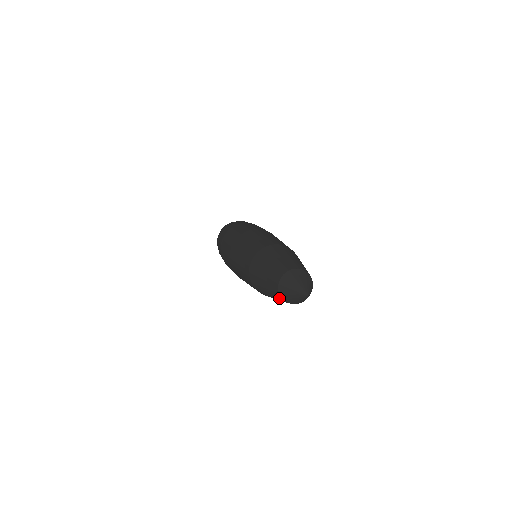
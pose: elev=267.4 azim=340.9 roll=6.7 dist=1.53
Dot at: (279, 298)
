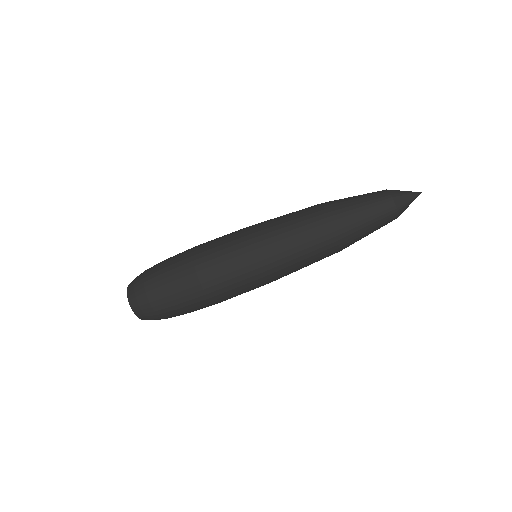
Dot at: (385, 202)
